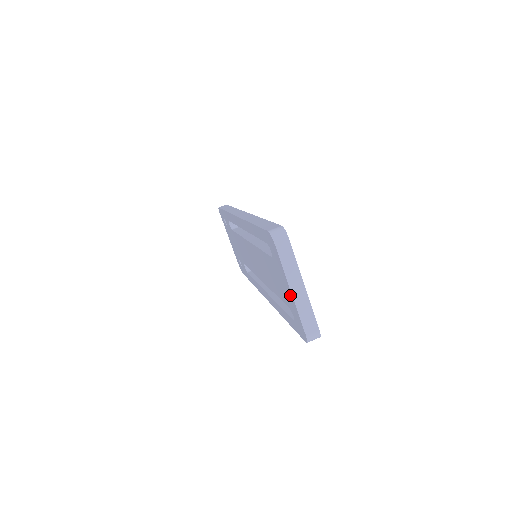
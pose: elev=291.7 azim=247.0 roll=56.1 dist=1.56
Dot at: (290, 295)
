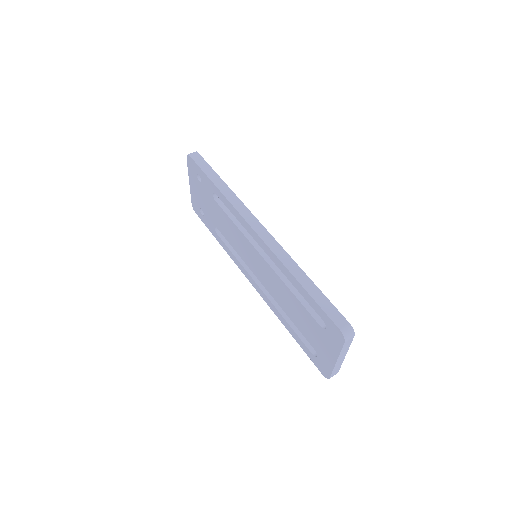
Dot at: (331, 359)
